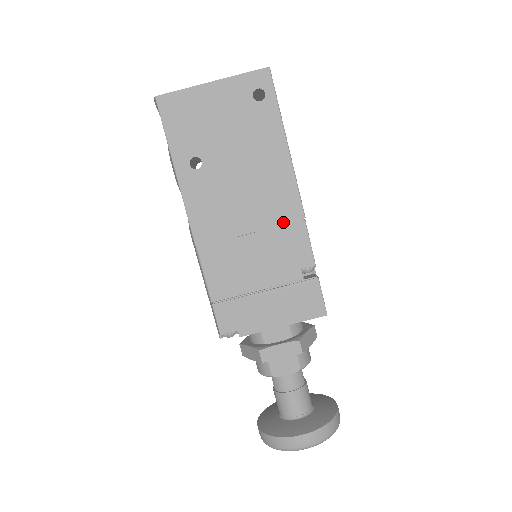
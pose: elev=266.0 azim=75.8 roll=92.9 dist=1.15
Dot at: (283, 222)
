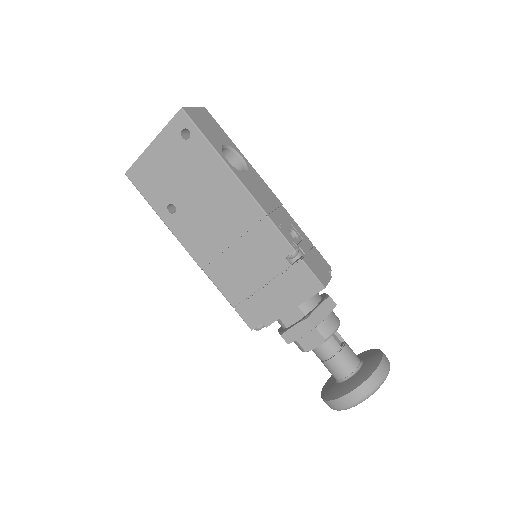
Dot at: (252, 226)
